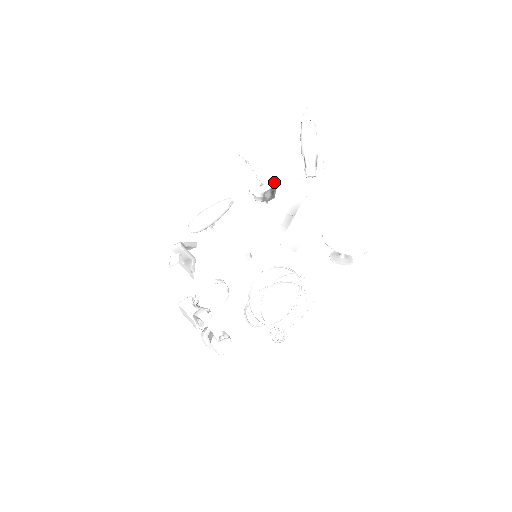
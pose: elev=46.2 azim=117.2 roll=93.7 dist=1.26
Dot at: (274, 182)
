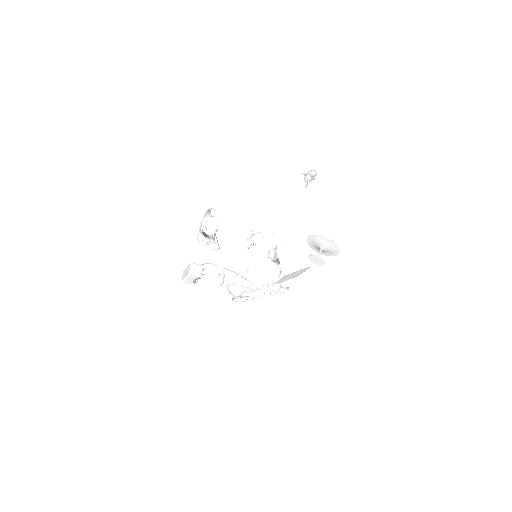
Dot at: occluded
